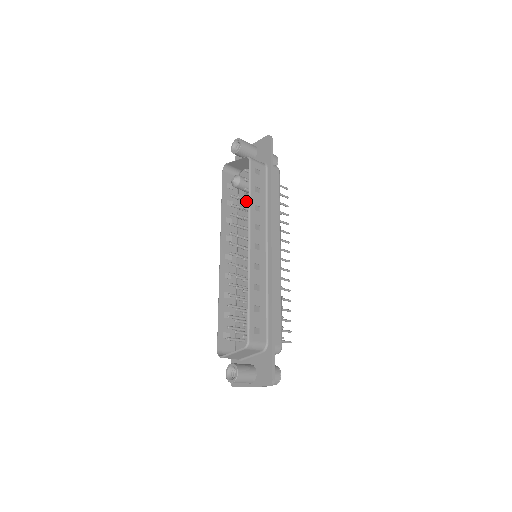
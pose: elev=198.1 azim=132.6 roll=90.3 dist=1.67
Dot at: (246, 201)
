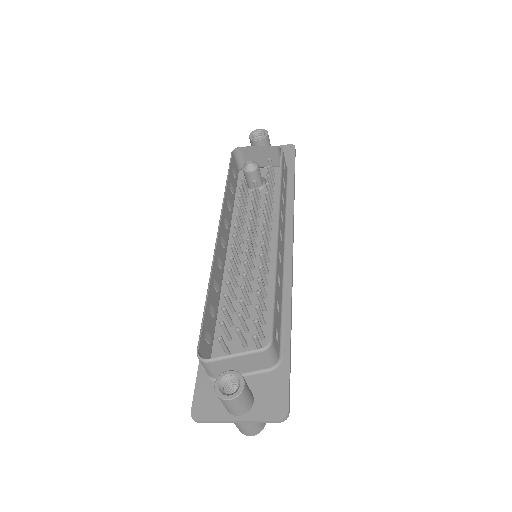
Dot at: (257, 192)
